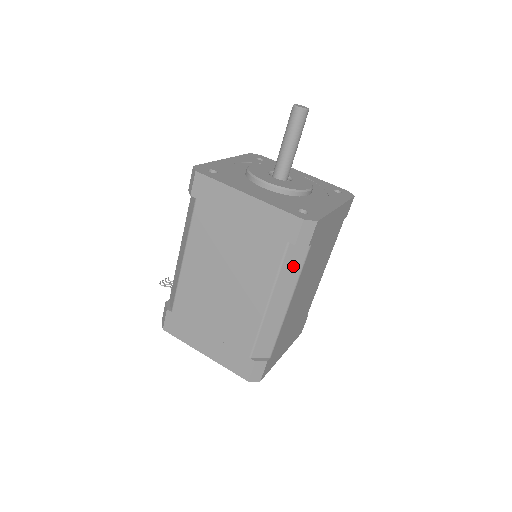
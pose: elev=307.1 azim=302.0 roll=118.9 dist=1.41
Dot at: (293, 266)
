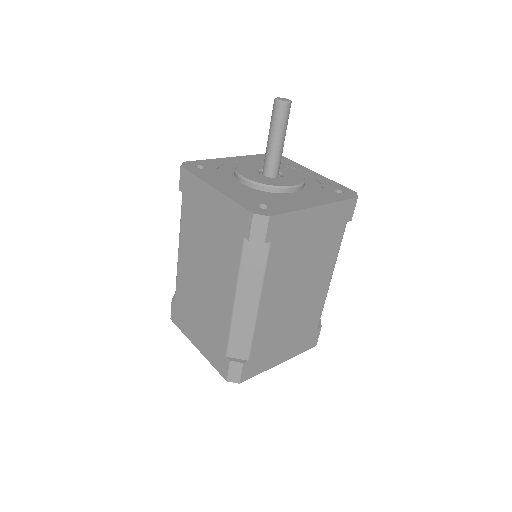
Dot at: (254, 264)
